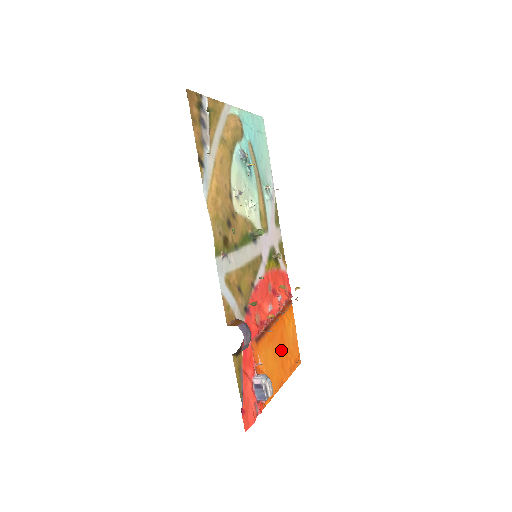
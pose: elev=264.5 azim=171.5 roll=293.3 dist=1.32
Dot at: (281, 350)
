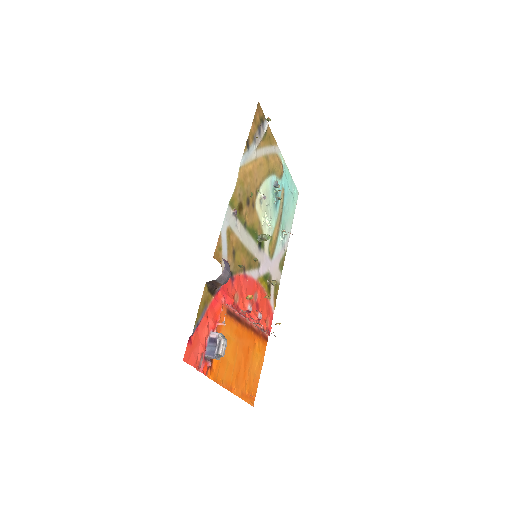
Dot at: (242, 360)
